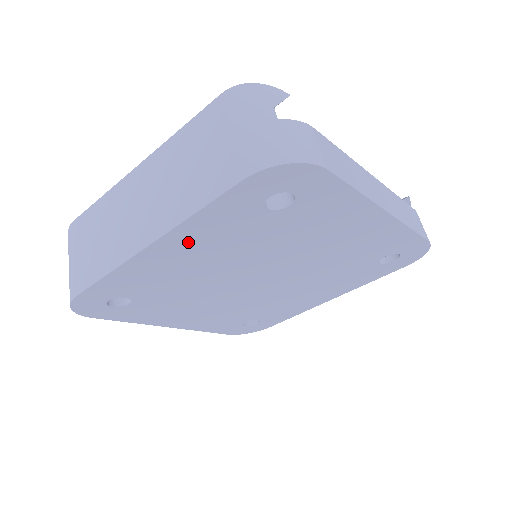
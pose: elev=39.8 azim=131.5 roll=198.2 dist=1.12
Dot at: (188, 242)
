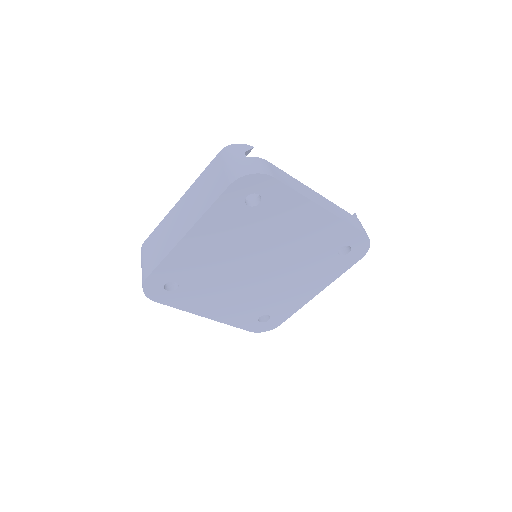
Dot at: (207, 232)
